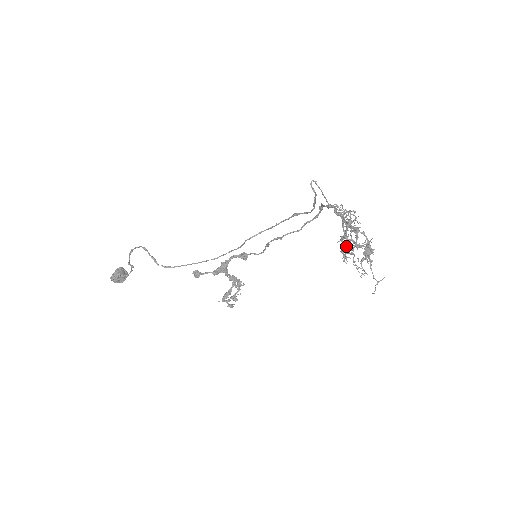
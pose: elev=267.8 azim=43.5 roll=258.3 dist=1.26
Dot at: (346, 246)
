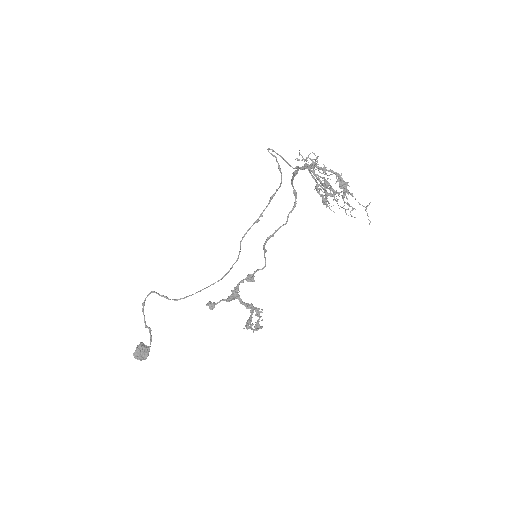
Dot at: occluded
